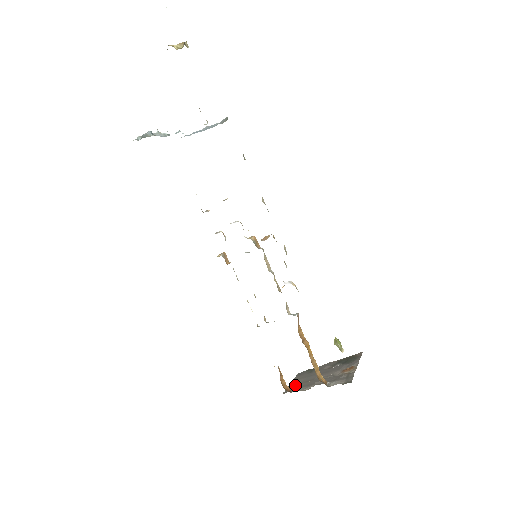
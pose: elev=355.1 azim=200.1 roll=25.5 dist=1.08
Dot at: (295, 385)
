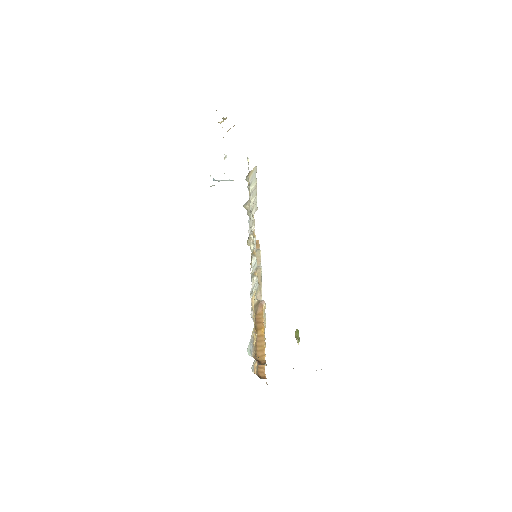
Dot at: occluded
